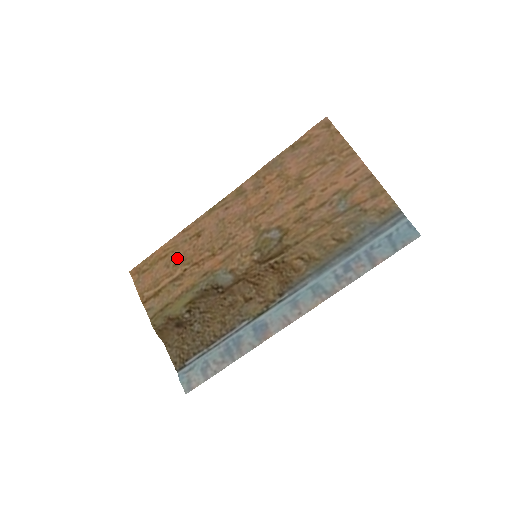
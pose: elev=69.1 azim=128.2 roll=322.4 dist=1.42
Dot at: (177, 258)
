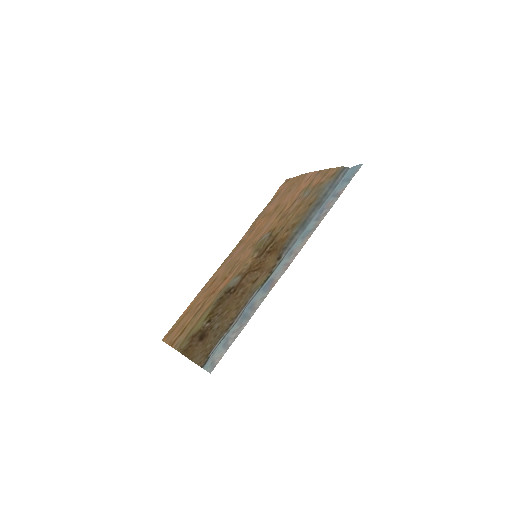
Dot at: (198, 302)
